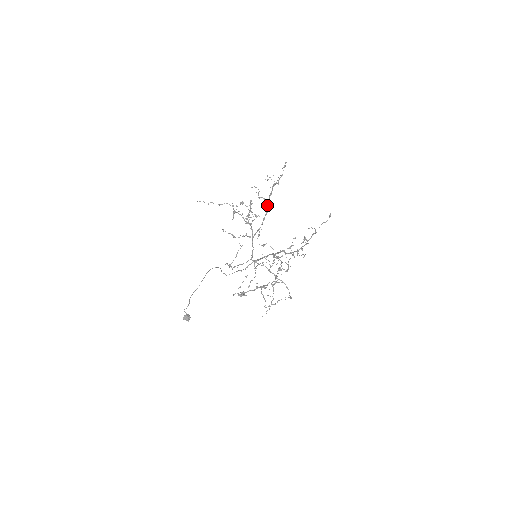
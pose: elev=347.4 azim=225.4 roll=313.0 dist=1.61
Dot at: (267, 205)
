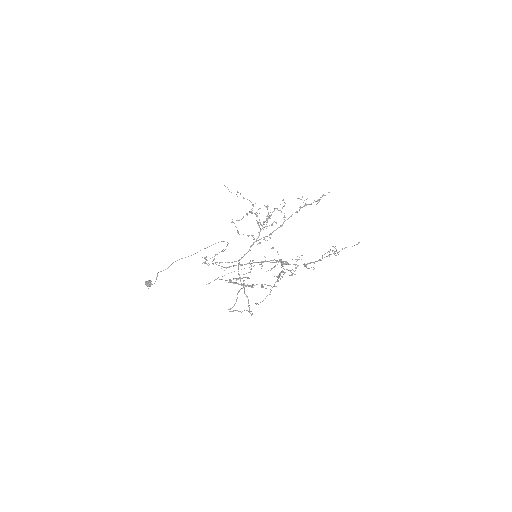
Dot at: (285, 220)
